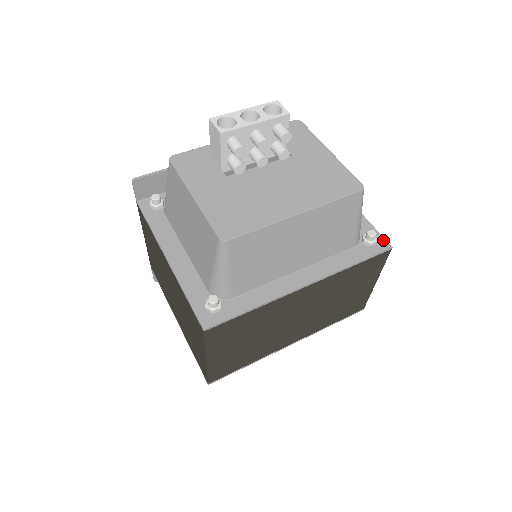
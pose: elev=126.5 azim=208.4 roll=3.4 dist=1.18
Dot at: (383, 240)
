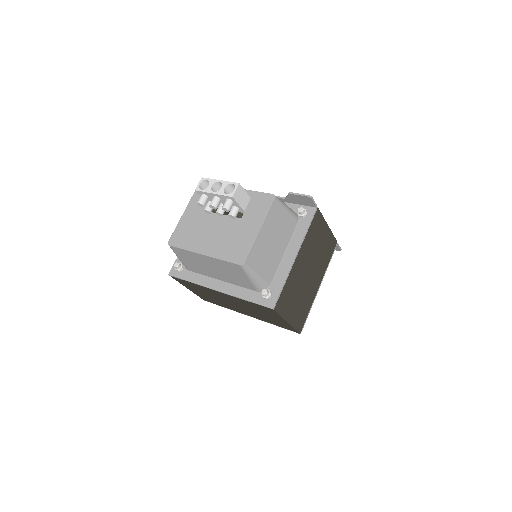
Dot at: (274, 301)
